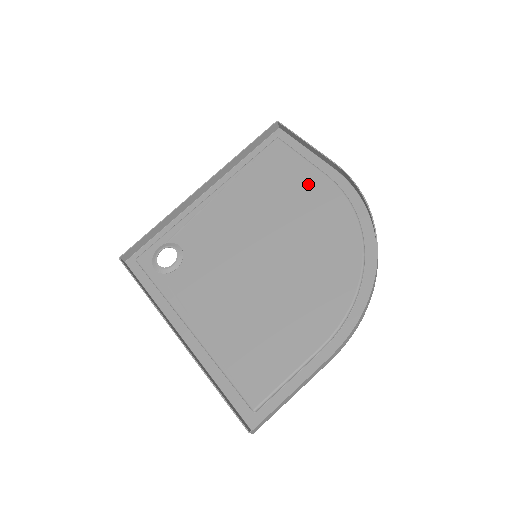
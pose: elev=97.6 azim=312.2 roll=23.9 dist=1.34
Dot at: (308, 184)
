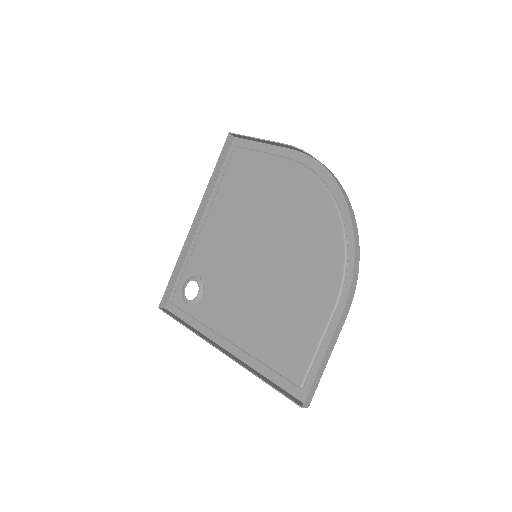
Dot at: (273, 173)
